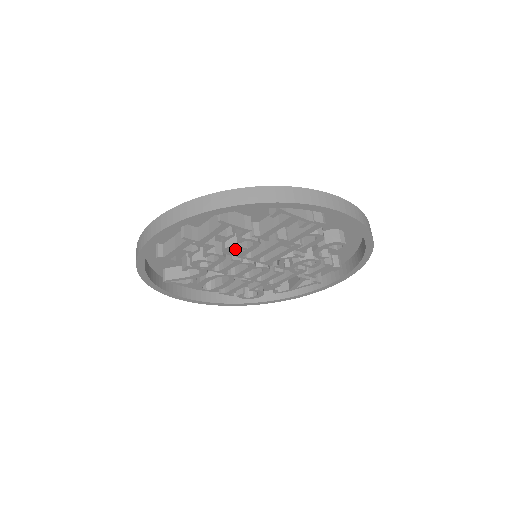
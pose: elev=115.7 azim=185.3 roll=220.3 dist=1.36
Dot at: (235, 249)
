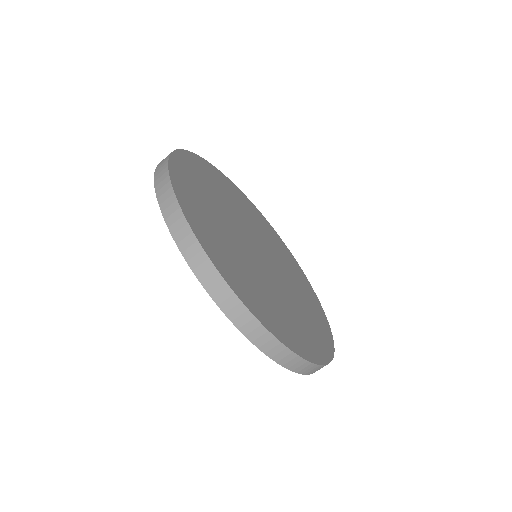
Dot at: occluded
